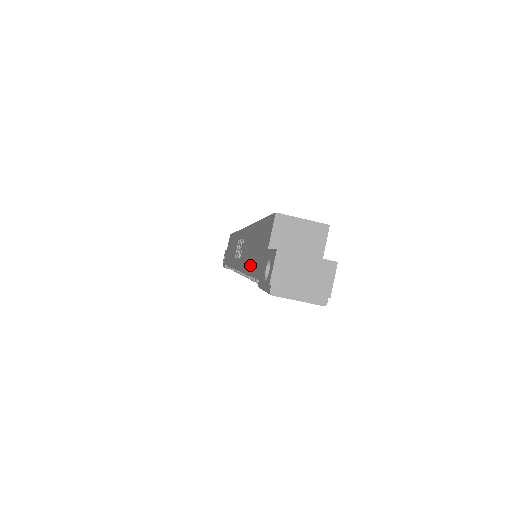
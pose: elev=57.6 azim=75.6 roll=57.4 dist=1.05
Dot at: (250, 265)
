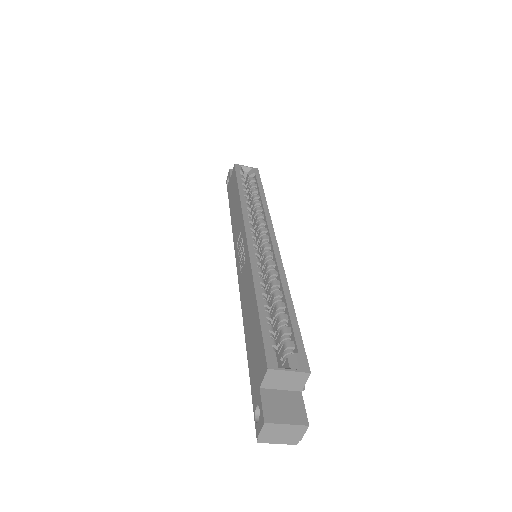
Dot at: (247, 337)
